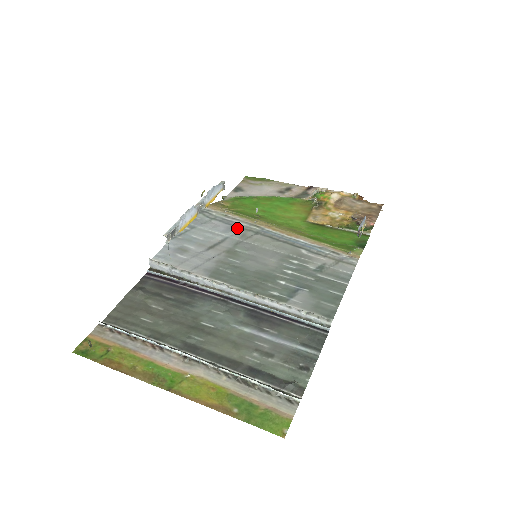
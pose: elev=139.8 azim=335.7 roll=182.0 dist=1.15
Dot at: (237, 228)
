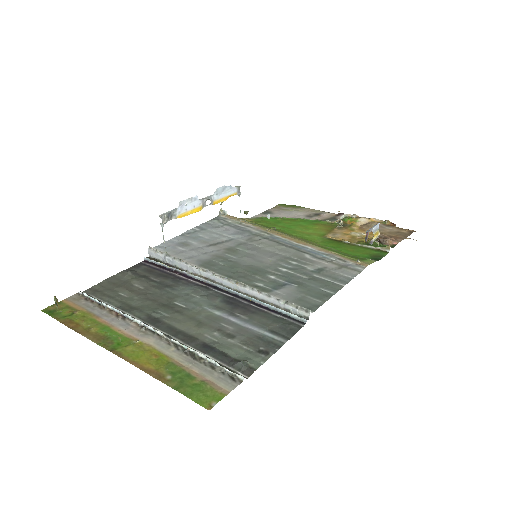
Dot at: (246, 233)
